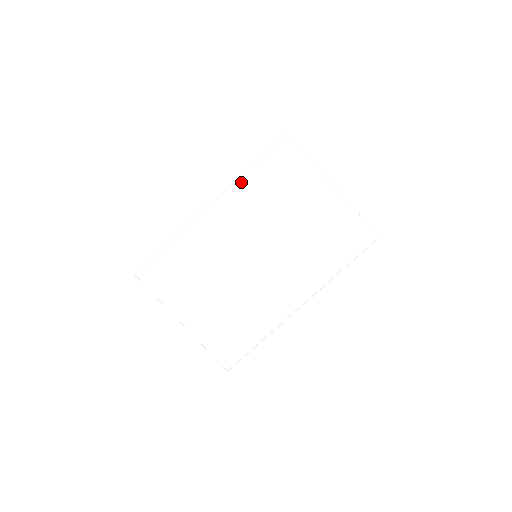
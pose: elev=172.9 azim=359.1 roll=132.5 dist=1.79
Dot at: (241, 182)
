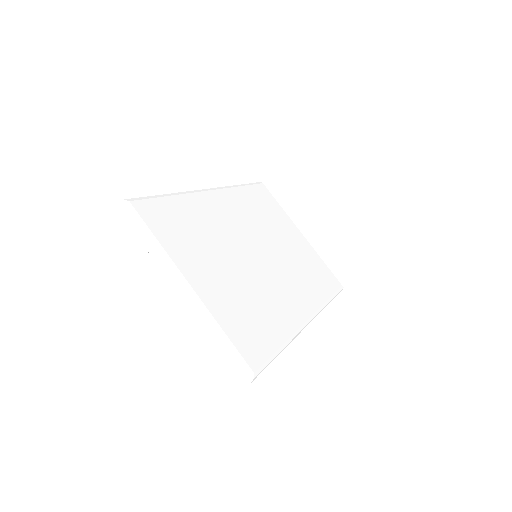
Dot at: (236, 188)
